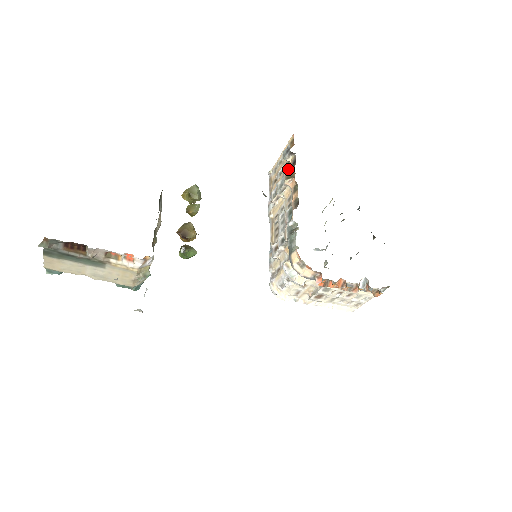
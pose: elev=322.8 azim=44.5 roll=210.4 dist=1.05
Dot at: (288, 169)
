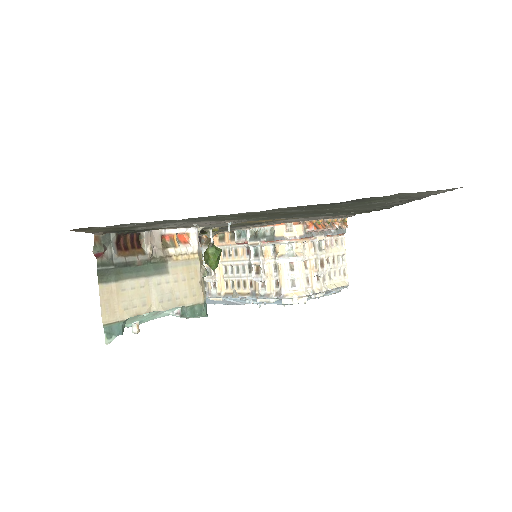
Dot at: occluded
